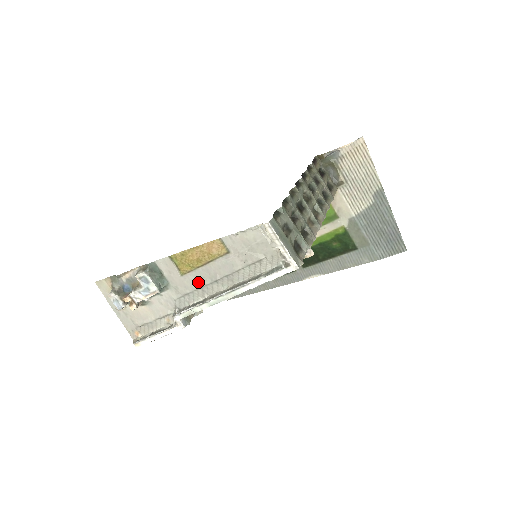
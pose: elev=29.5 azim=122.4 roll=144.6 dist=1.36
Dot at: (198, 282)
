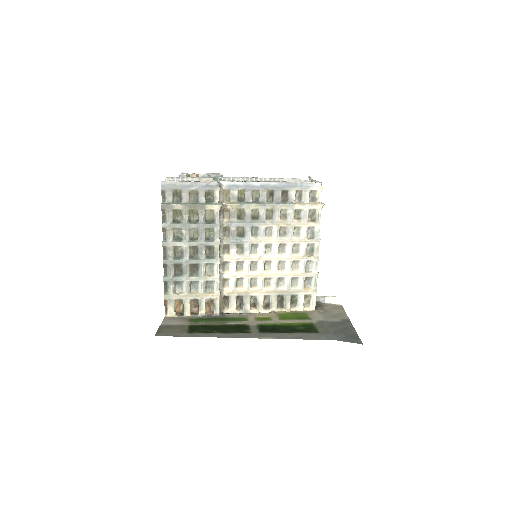
Dot at: occluded
